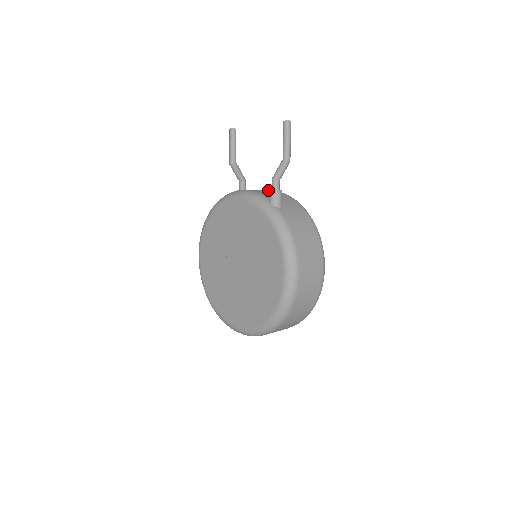
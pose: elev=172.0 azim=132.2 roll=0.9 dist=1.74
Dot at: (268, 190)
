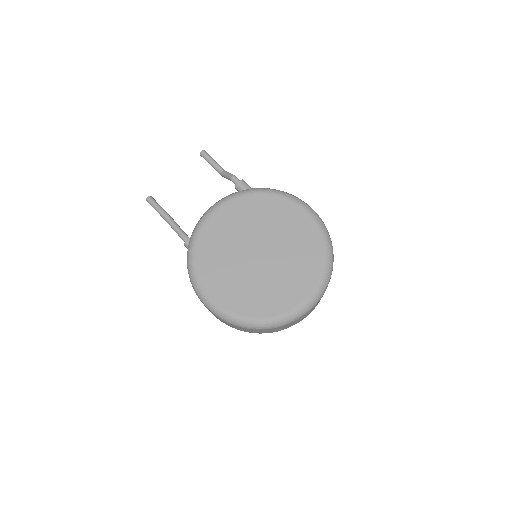
Dot at: occluded
